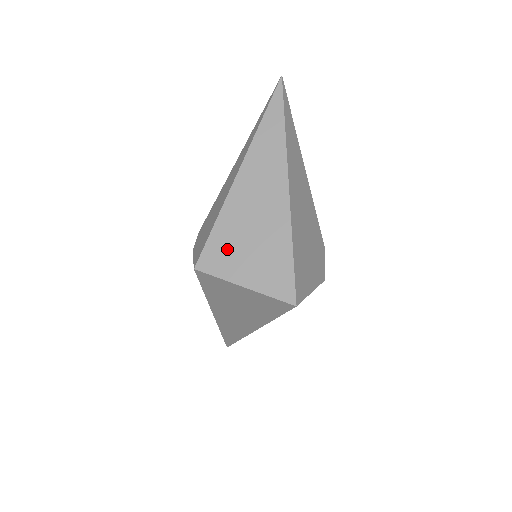
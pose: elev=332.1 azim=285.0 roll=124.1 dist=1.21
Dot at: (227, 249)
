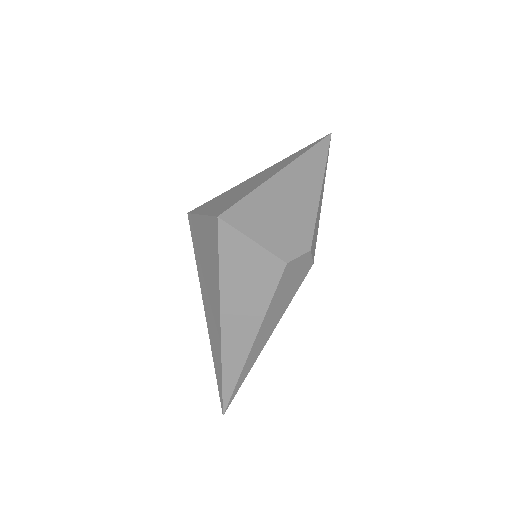
Dot at: (215, 201)
